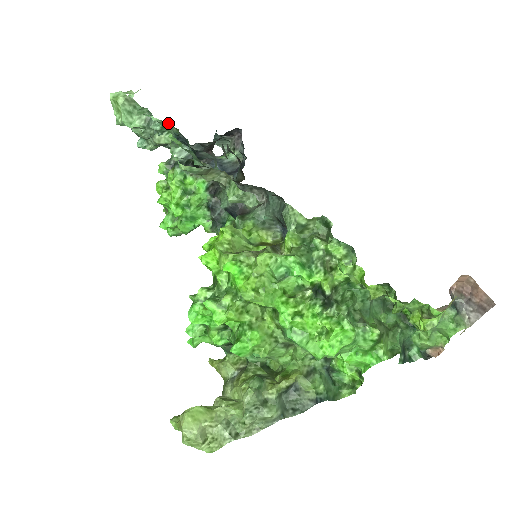
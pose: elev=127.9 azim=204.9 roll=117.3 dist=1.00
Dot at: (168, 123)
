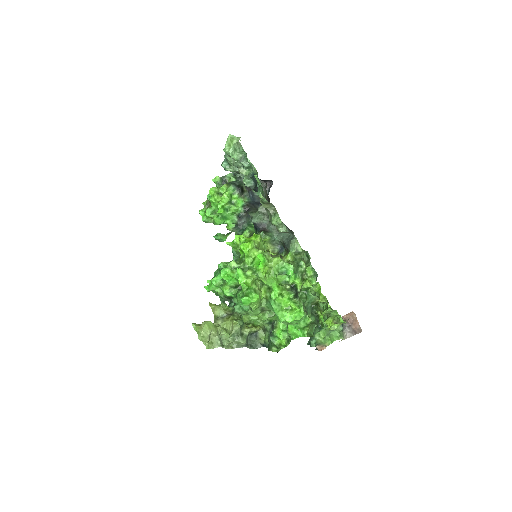
Dot at: (254, 167)
